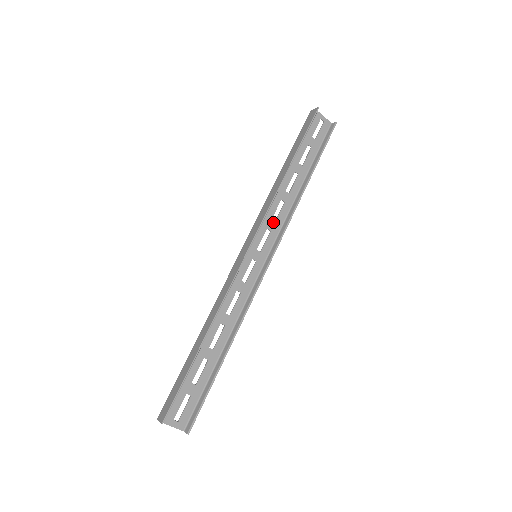
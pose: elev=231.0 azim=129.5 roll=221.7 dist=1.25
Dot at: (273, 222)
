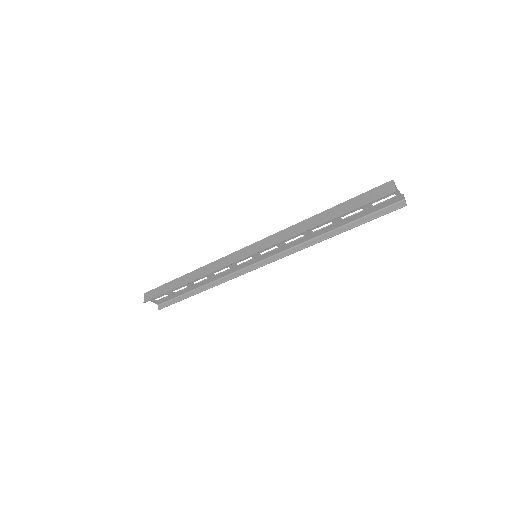
Dot at: (285, 244)
